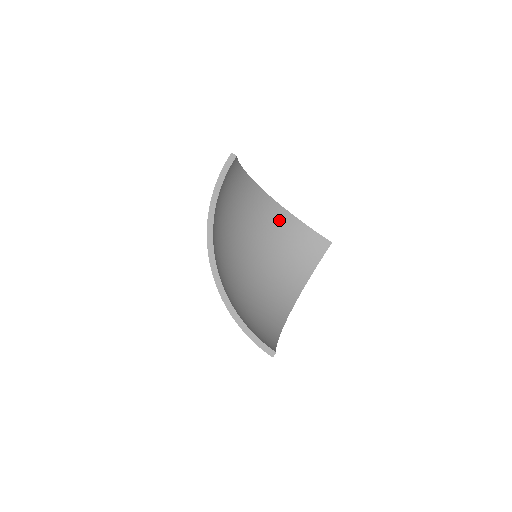
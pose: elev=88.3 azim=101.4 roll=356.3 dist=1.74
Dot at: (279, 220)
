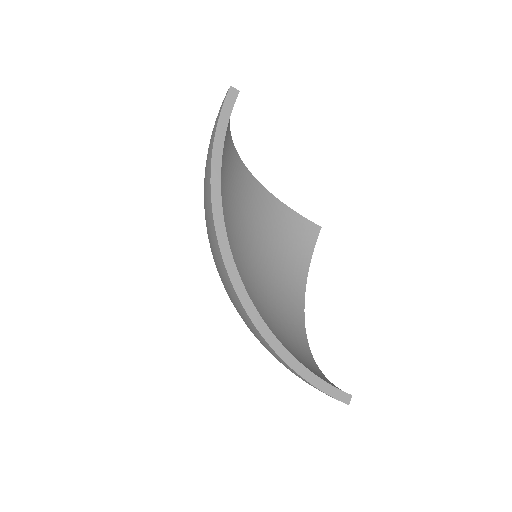
Dot at: (259, 203)
